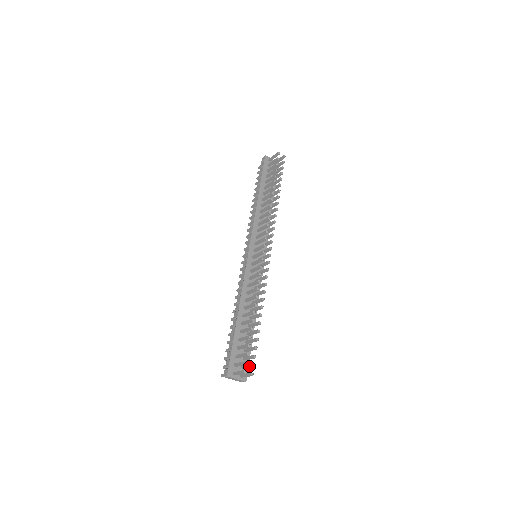
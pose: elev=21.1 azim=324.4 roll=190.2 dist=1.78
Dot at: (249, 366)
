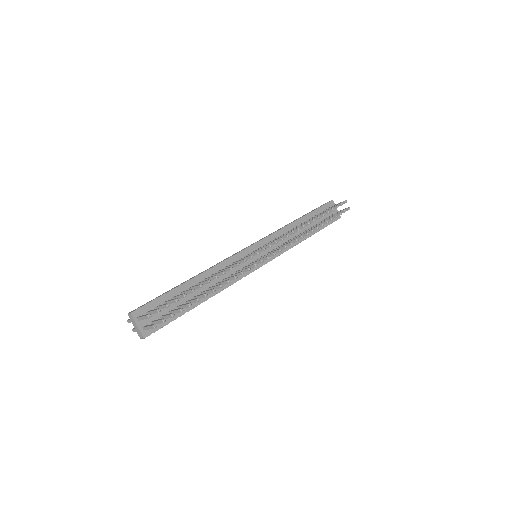
Dot at: (159, 319)
